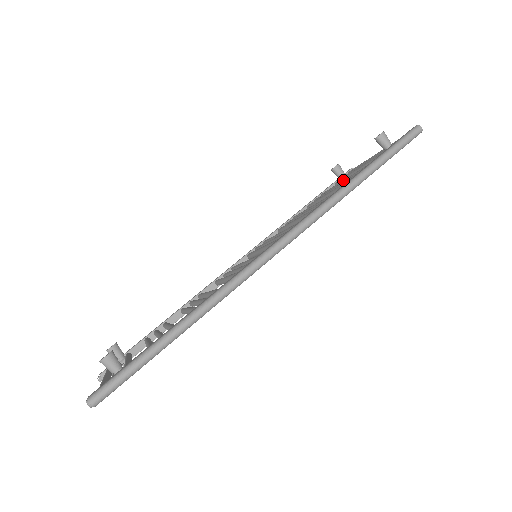
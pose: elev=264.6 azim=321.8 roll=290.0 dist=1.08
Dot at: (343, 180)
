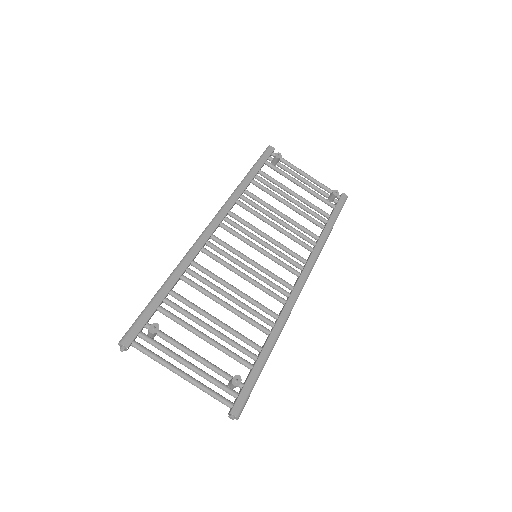
Dot at: (294, 192)
